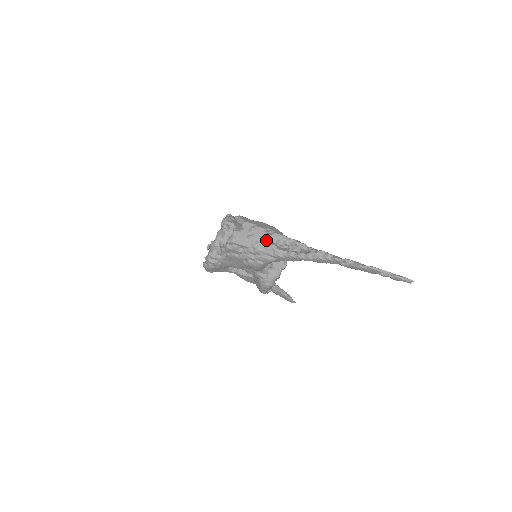
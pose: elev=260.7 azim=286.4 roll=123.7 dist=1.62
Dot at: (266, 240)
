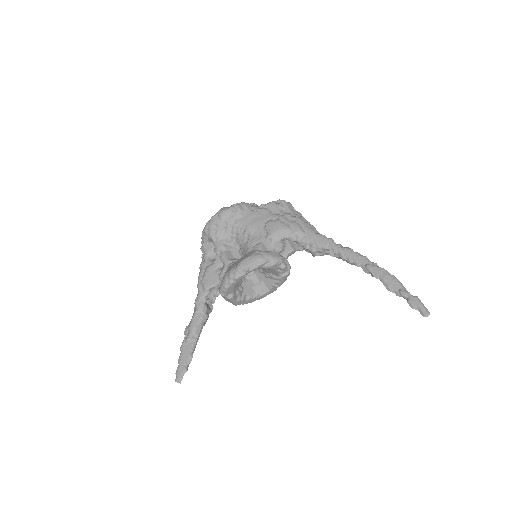
Dot at: (309, 222)
